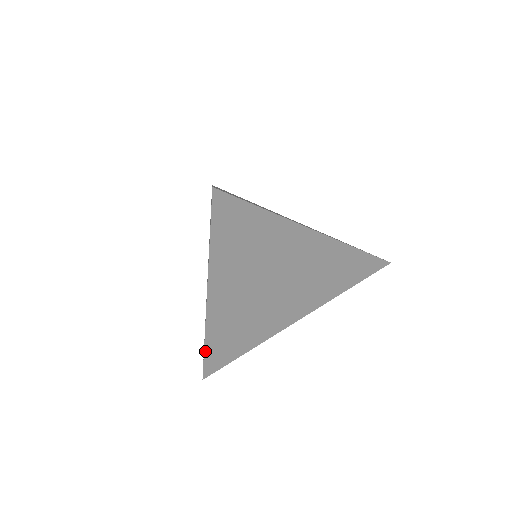
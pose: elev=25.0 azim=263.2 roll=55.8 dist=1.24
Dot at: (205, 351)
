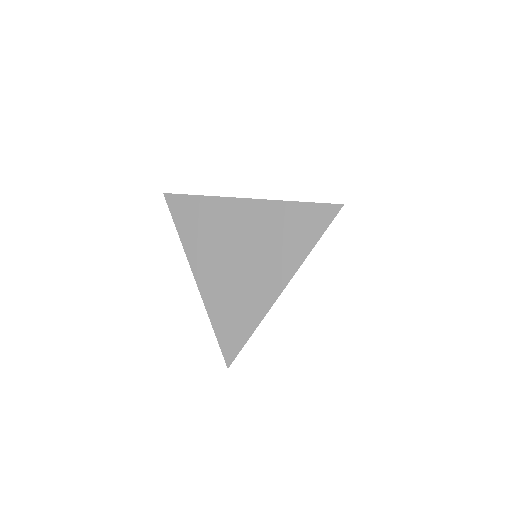
Dot at: (215, 331)
